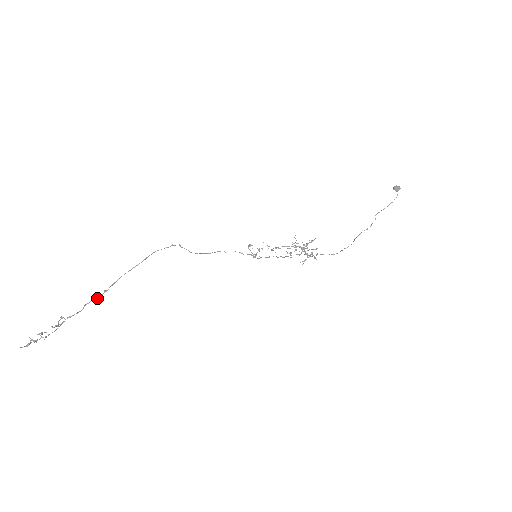
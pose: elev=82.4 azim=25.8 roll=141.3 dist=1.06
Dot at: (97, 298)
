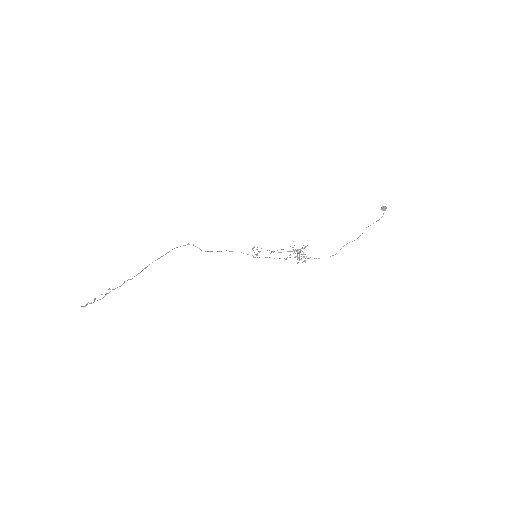
Dot at: occluded
